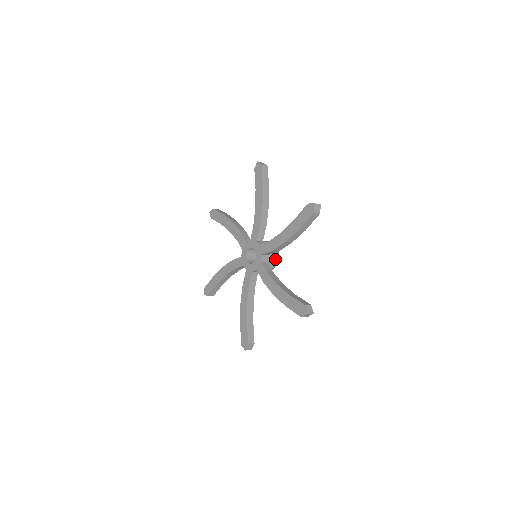
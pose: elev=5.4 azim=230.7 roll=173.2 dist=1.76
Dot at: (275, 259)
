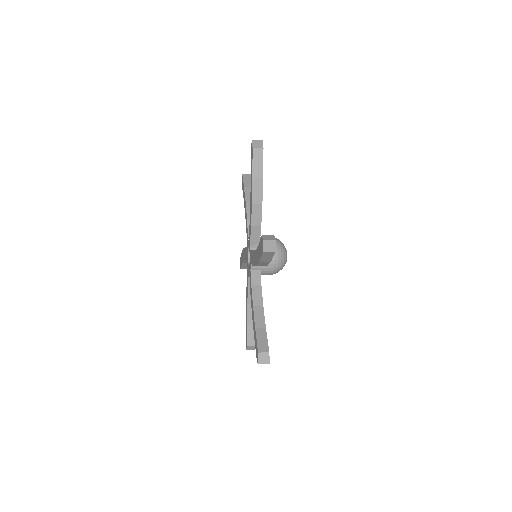
Dot at: occluded
